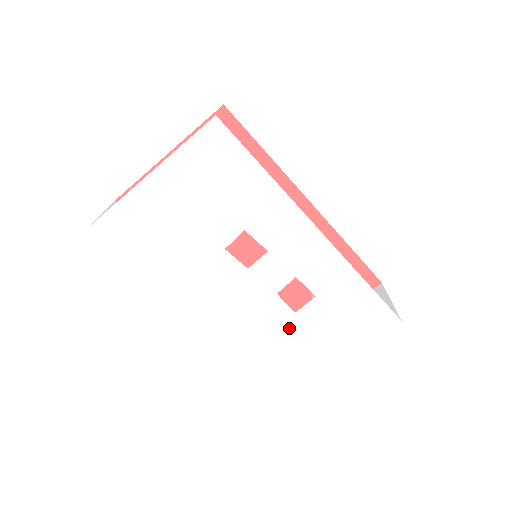
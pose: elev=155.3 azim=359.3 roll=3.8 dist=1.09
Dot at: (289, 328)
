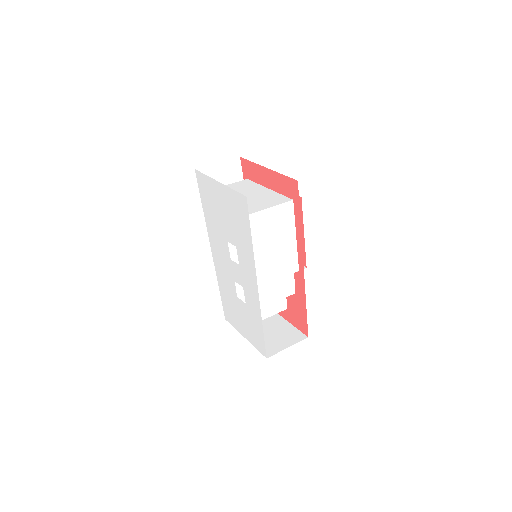
Dot at: (233, 298)
